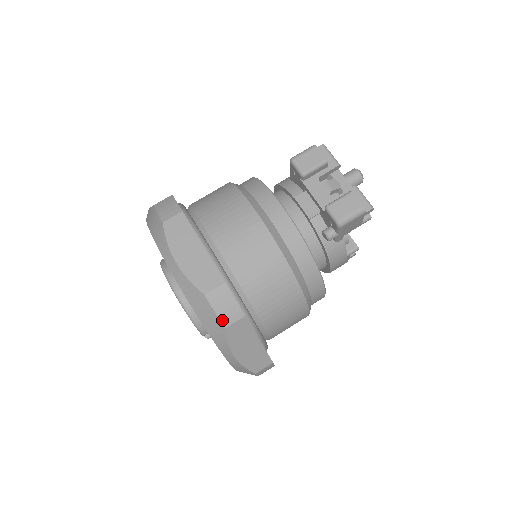
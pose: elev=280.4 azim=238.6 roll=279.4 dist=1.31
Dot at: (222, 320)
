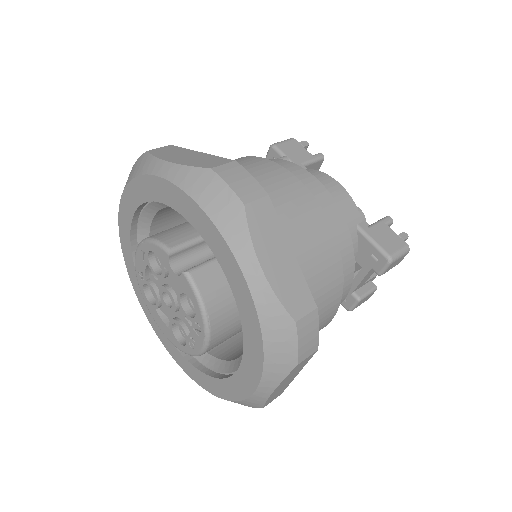
Dot at: (145, 153)
